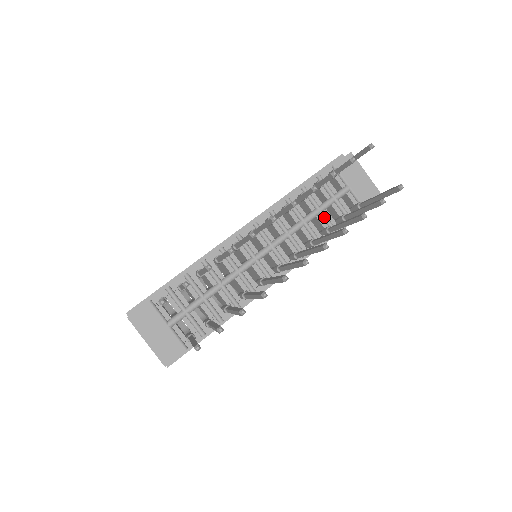
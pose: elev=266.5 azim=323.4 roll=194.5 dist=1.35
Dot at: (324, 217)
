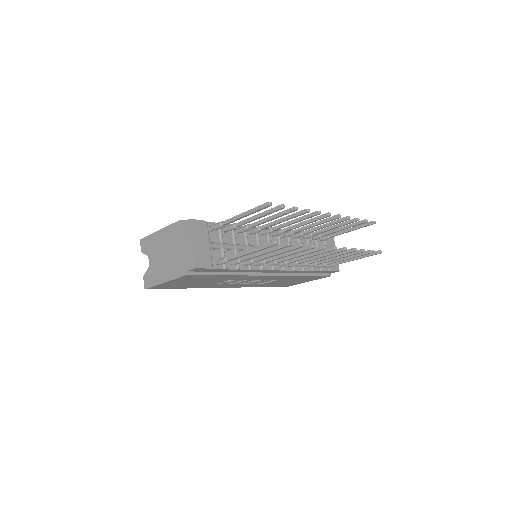
Dot at: occluded
